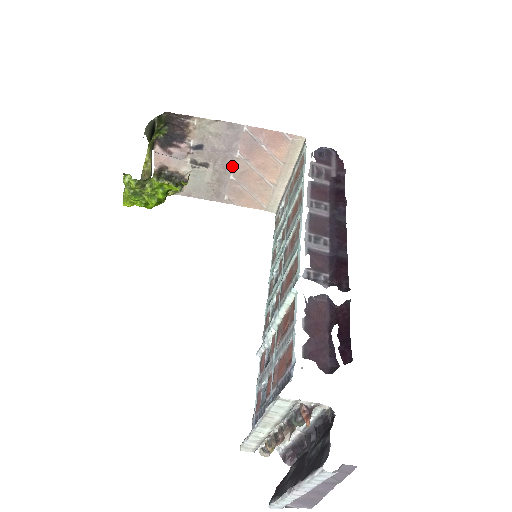
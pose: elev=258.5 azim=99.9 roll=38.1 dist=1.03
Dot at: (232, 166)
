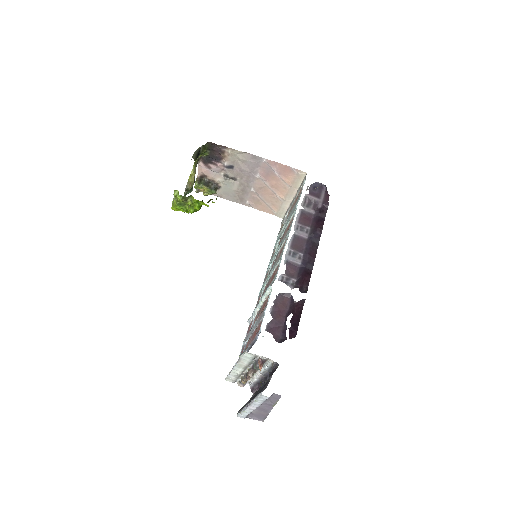
Dot at: (253, 182)
